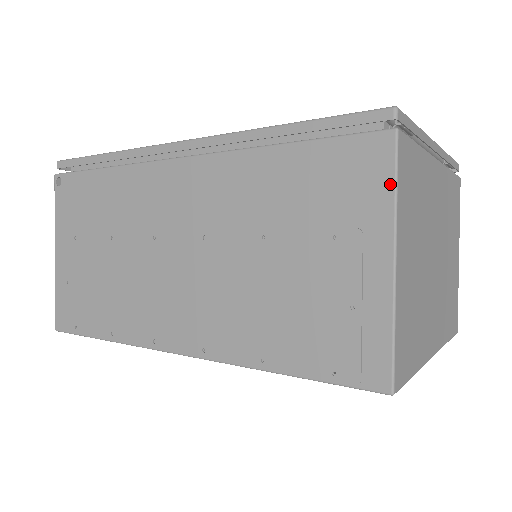
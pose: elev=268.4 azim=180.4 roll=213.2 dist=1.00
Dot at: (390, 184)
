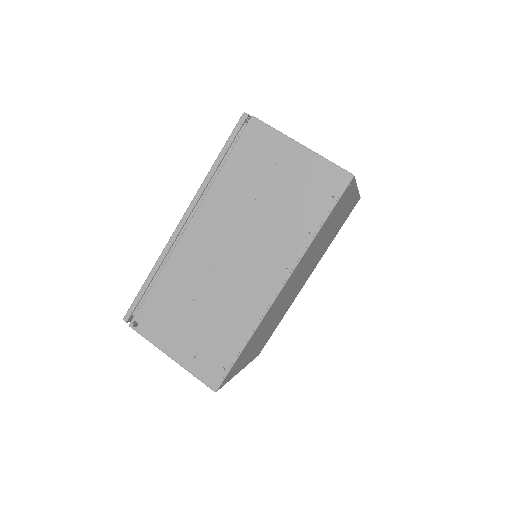
Dot at: (270, 130)
